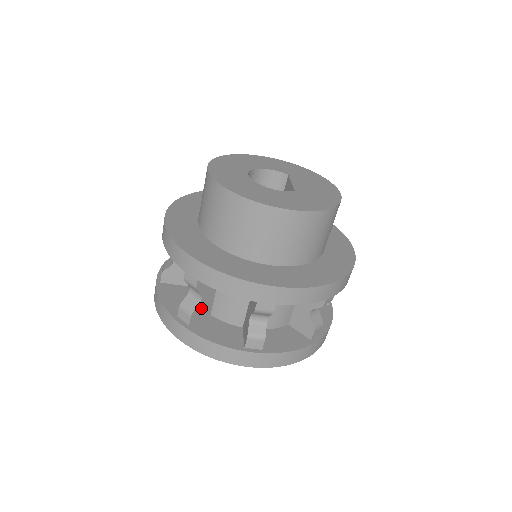
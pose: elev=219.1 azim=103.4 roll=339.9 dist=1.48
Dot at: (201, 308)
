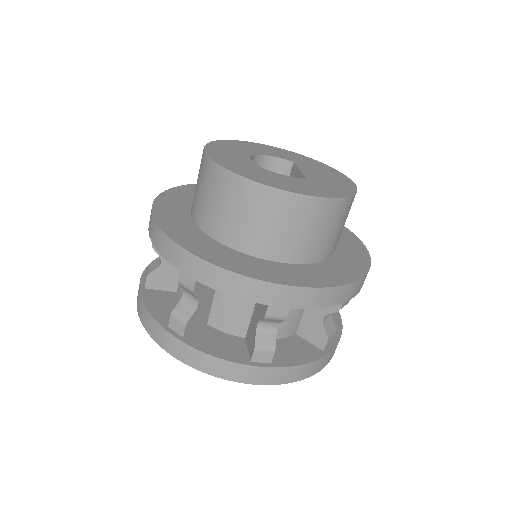
Dot at: (197, 316)
